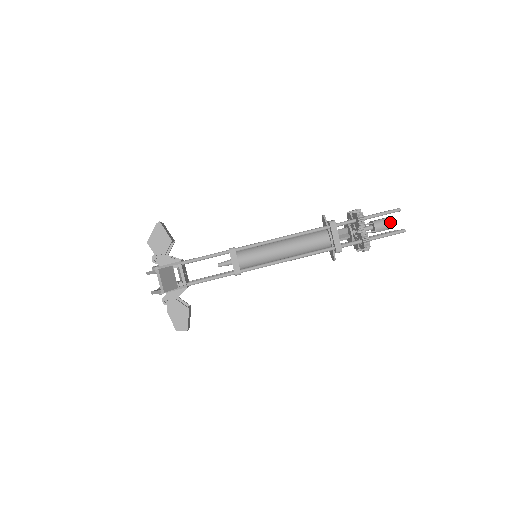
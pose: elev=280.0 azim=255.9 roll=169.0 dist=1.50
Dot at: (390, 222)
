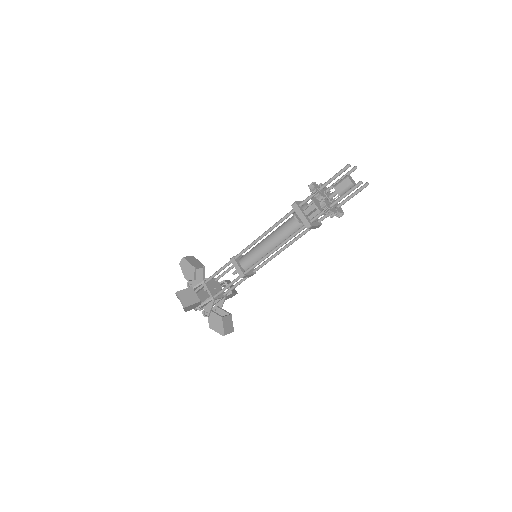
Dot at: occluded
